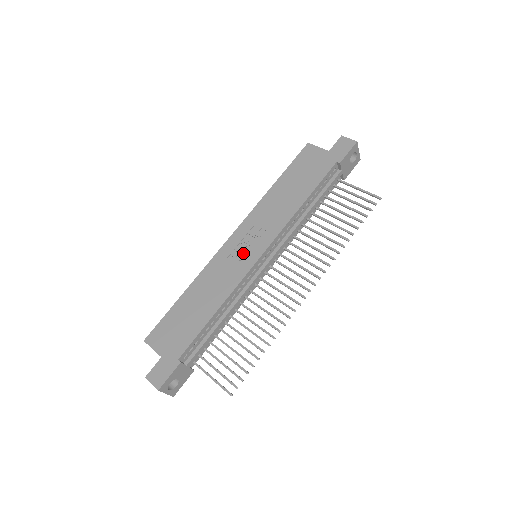
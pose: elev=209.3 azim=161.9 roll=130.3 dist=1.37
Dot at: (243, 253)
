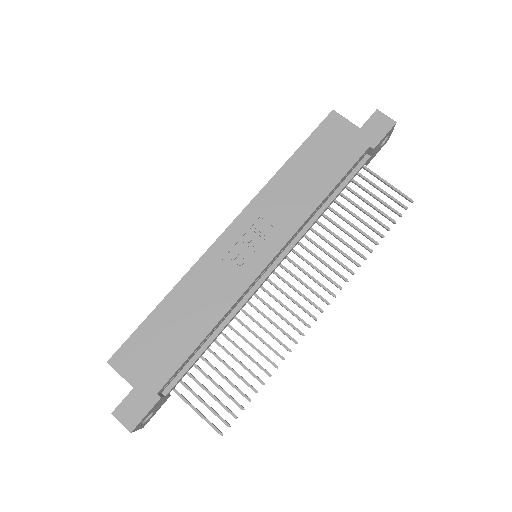
Dot at: (244, 256)
